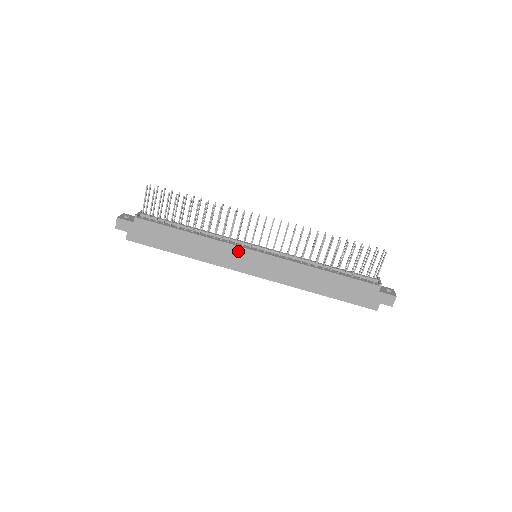
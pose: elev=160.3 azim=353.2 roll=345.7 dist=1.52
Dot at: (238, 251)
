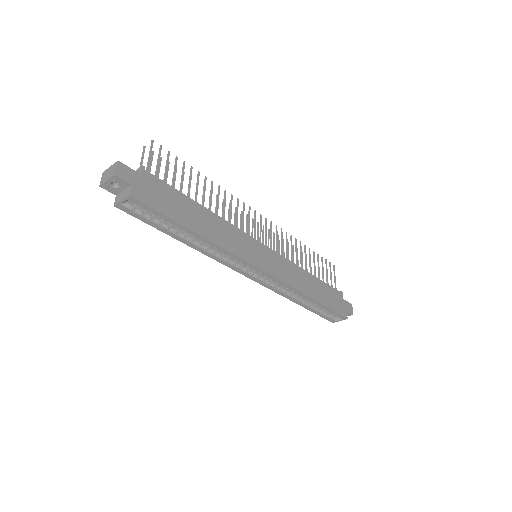
Dot at: (249, 240)
